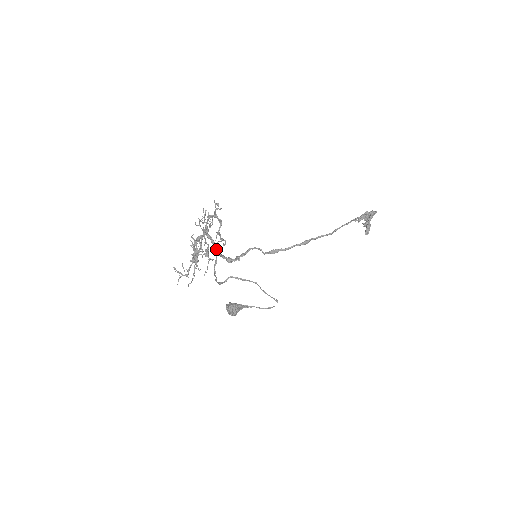
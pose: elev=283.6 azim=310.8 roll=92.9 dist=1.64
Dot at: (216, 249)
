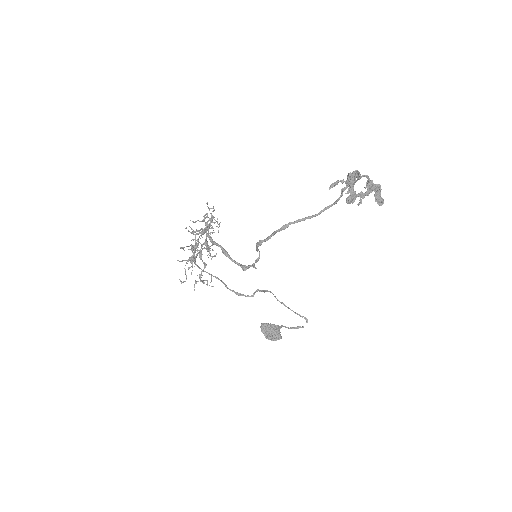
Dot at: (224, 253)
